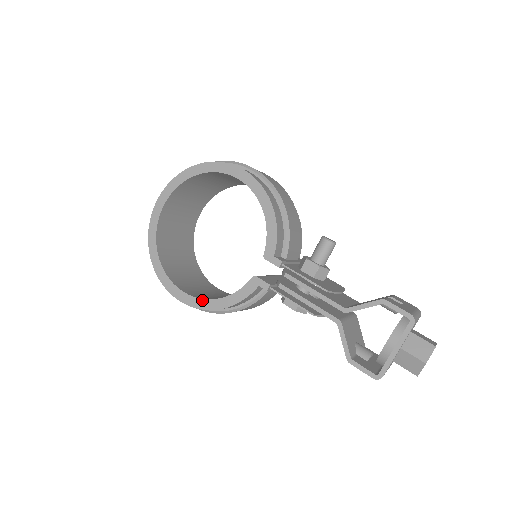
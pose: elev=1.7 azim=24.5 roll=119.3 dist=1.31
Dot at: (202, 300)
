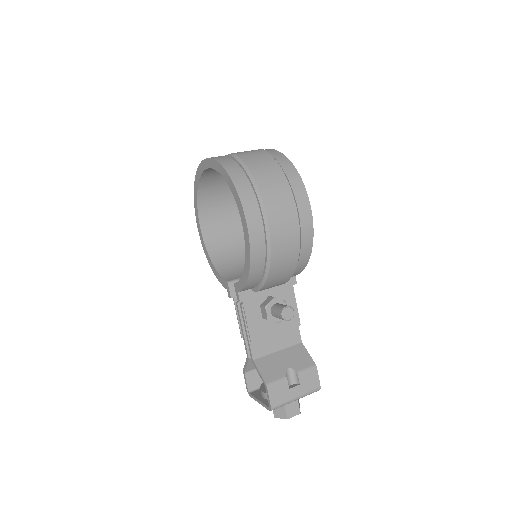
Dot at: (206, 249)
